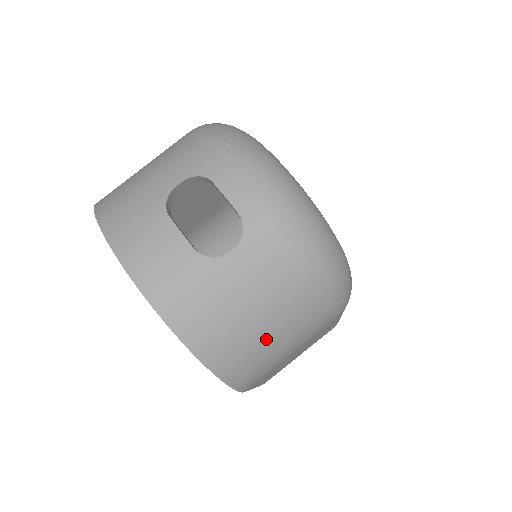
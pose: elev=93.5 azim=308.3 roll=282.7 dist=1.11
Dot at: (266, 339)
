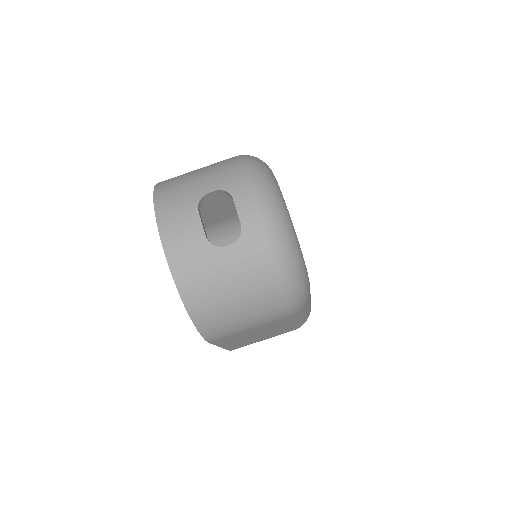
Dot at: (232, 310)
